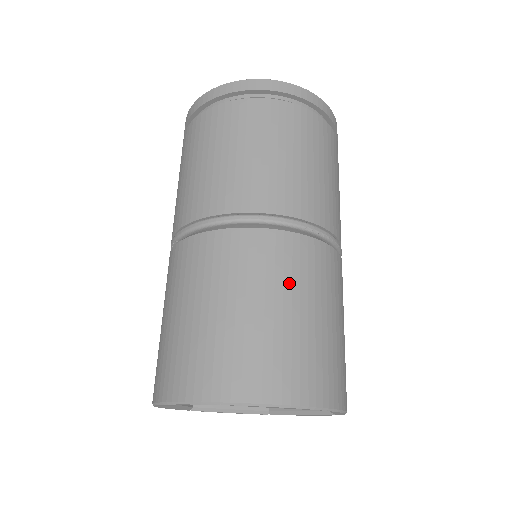
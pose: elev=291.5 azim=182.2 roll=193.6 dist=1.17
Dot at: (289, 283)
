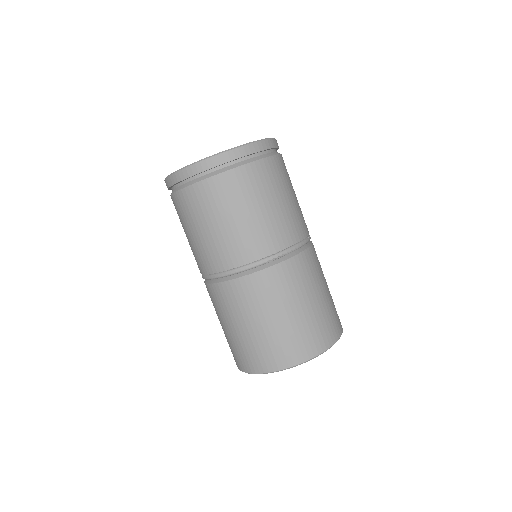
Dot at: (269, 303)
